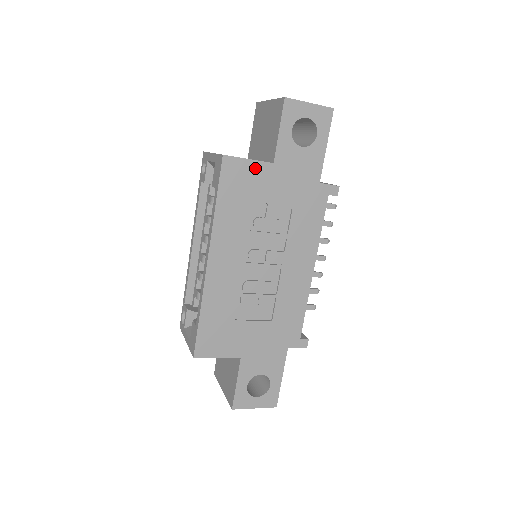
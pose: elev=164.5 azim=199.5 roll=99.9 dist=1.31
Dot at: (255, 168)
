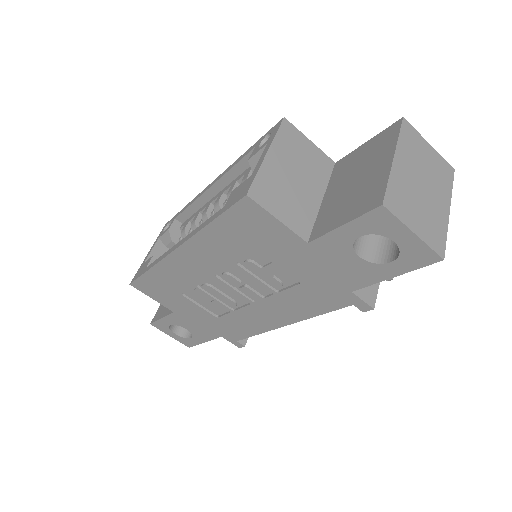
Dot at: (280, 231)
